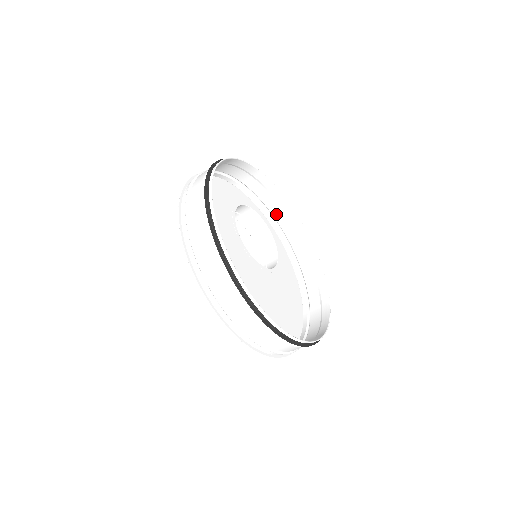
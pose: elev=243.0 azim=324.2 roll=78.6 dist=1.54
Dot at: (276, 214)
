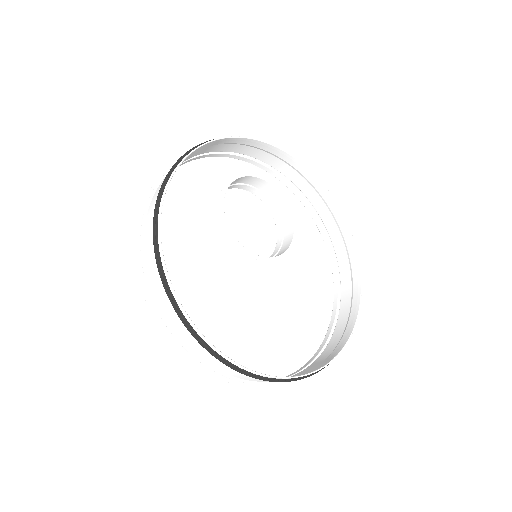
Dot at: (284, 171)
